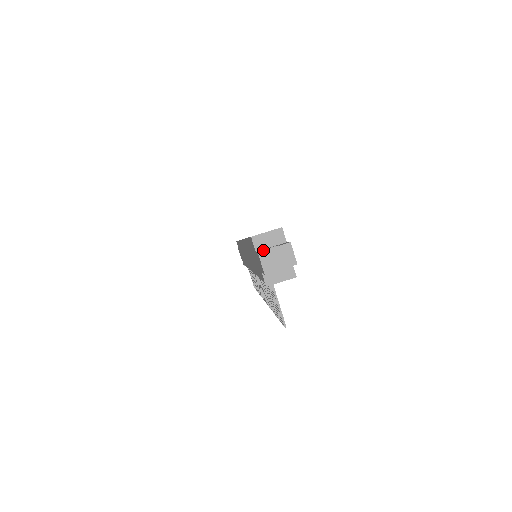
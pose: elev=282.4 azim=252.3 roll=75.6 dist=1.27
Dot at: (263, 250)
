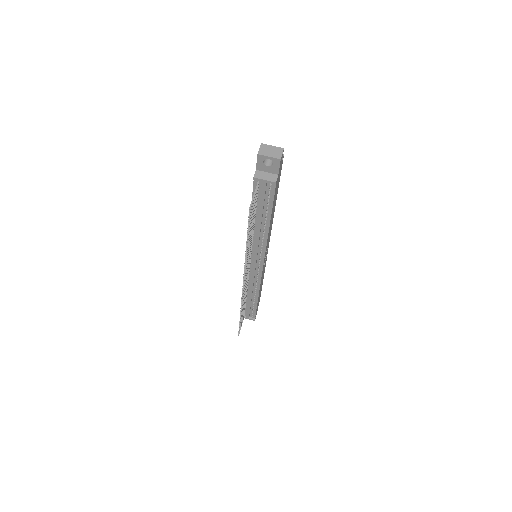
Dot at: (265, 144)
